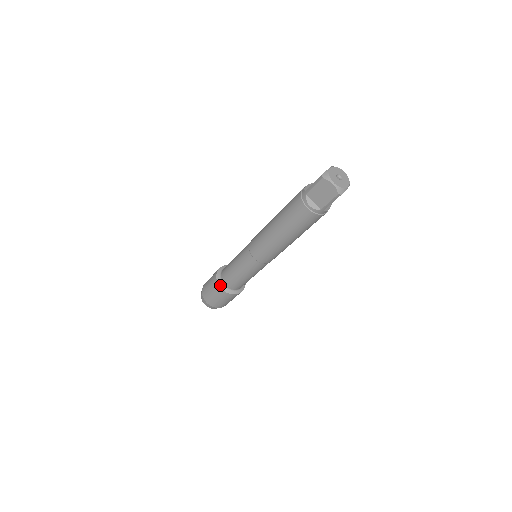
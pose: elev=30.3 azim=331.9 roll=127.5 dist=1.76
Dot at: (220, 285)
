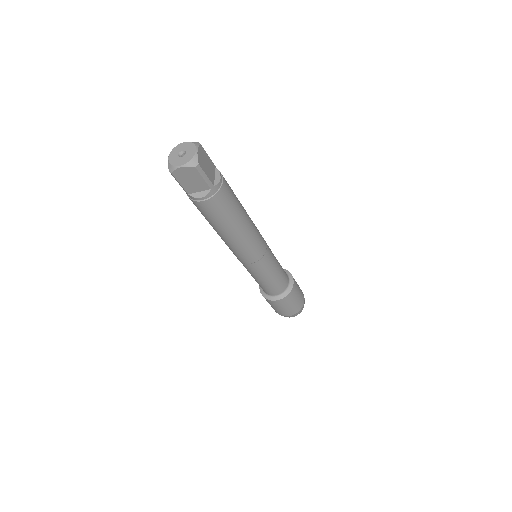
Dot at: occluded
